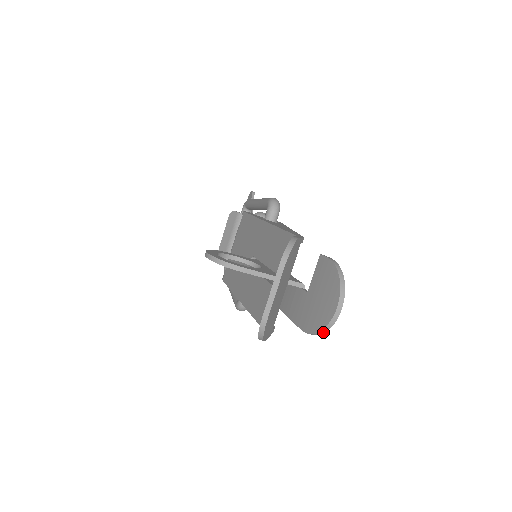
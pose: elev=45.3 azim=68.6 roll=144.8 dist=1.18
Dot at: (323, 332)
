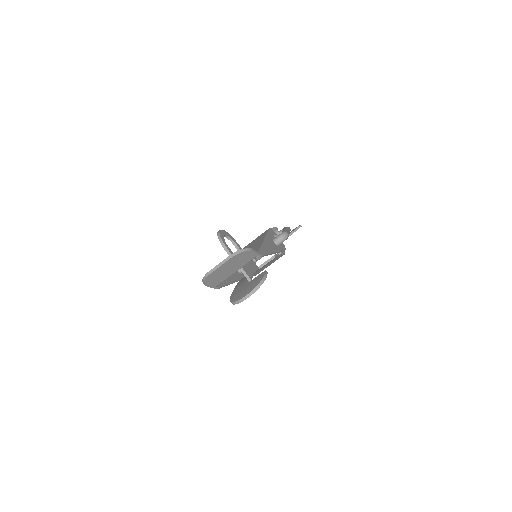
Dot at: (234, 304)
